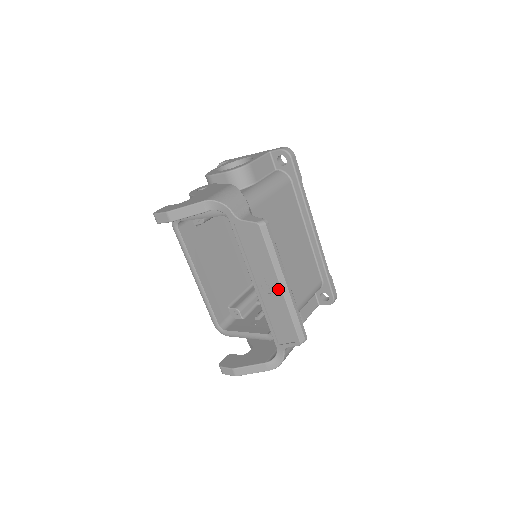
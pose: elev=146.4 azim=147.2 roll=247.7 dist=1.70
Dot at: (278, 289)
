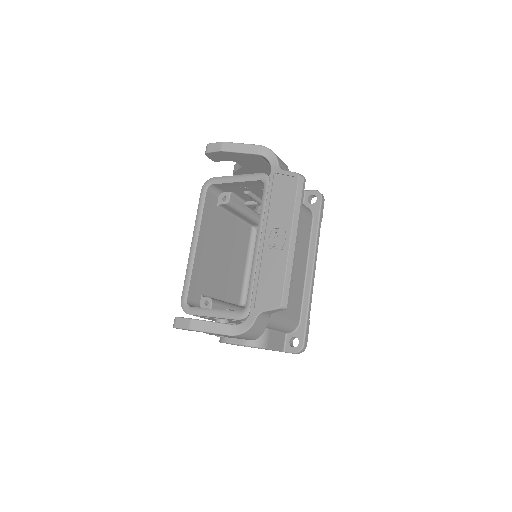
Dot at: (286, 240)
